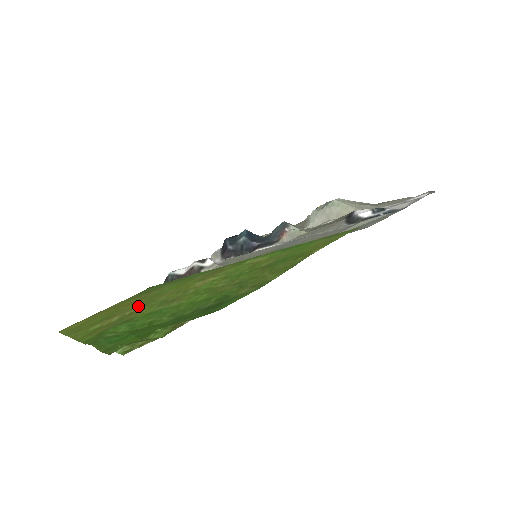
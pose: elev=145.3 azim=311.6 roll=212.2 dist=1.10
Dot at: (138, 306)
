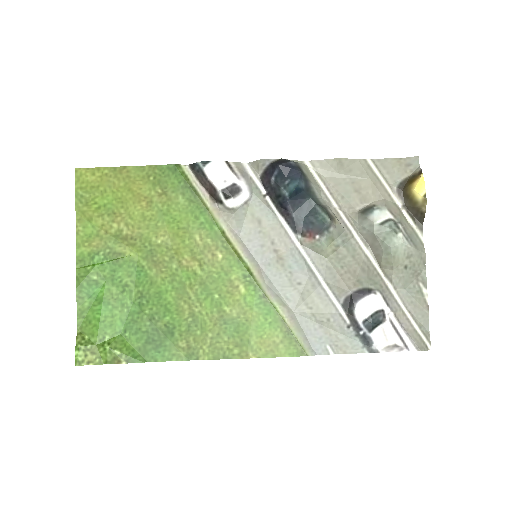
Dot at: (136, 228)
